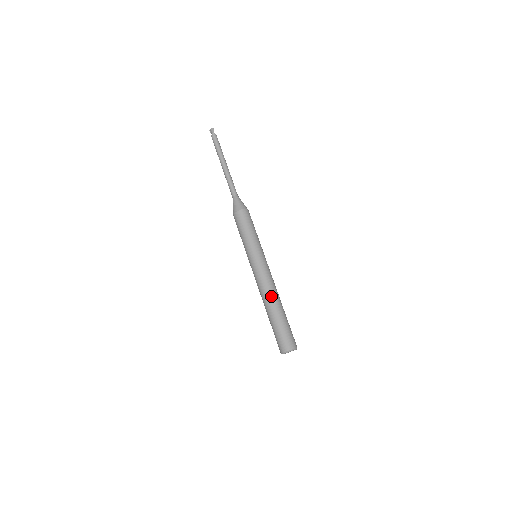
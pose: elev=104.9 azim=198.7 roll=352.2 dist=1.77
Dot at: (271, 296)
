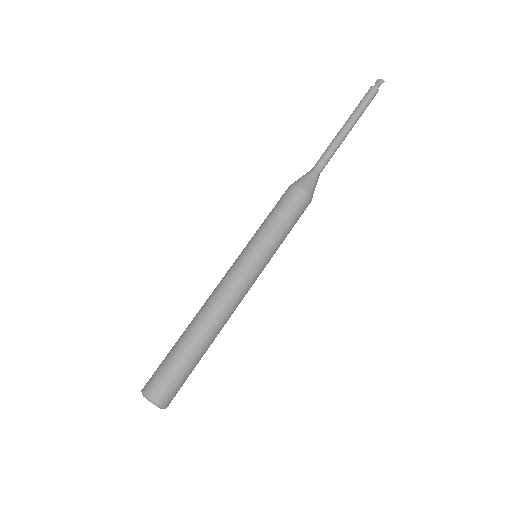
Dot at: (211, 315)
